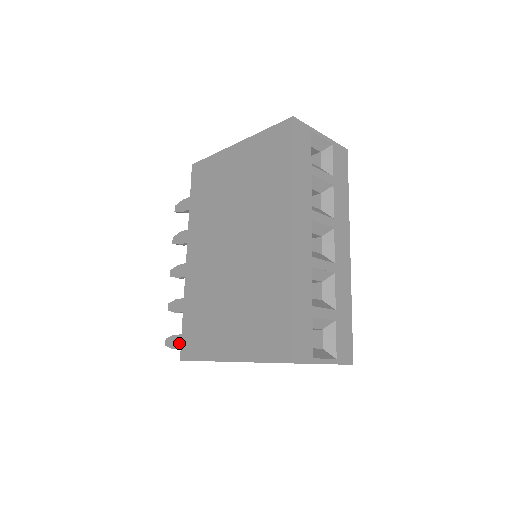
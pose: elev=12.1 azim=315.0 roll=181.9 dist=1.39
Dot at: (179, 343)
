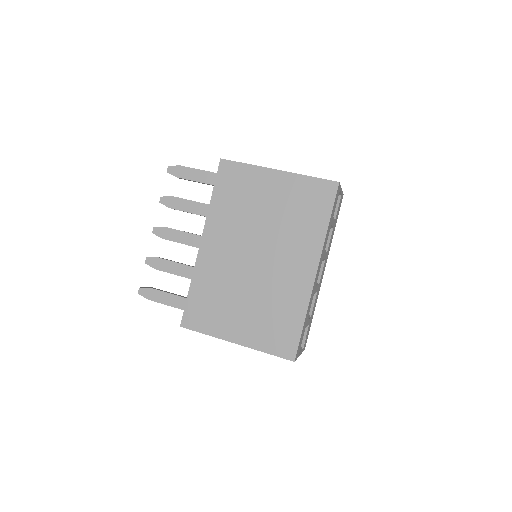
Dot at: (157, 297)
